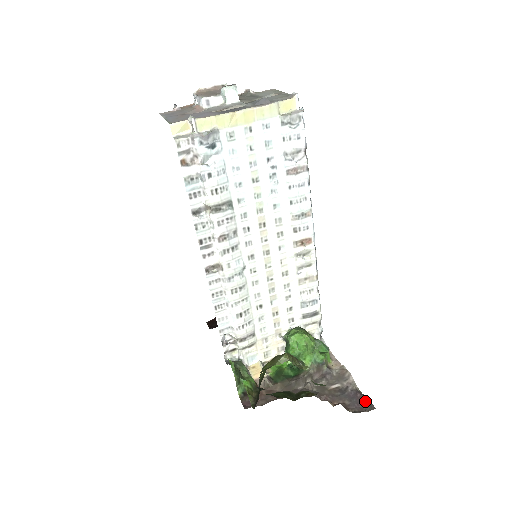
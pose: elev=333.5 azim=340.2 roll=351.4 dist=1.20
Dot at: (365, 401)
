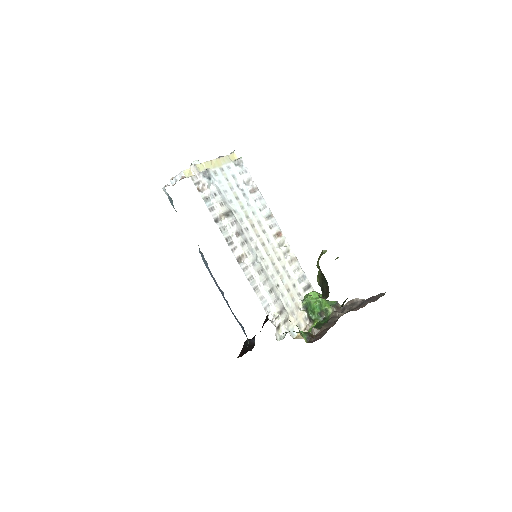
Dot at: (377, 295)
